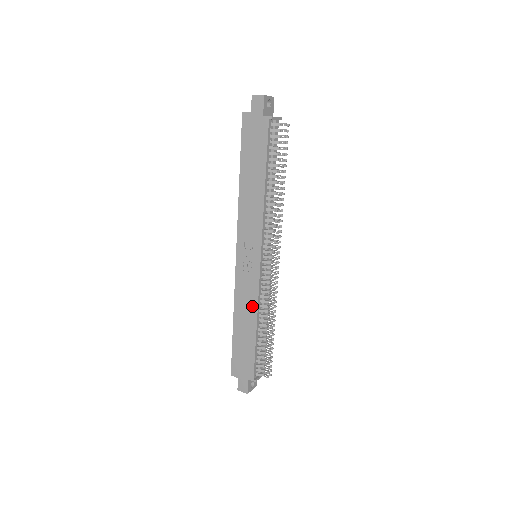
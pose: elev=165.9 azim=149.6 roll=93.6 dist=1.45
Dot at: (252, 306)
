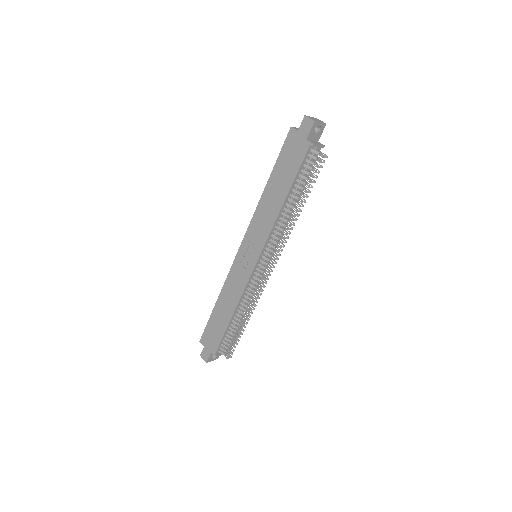
Dot at: (236, 296)
